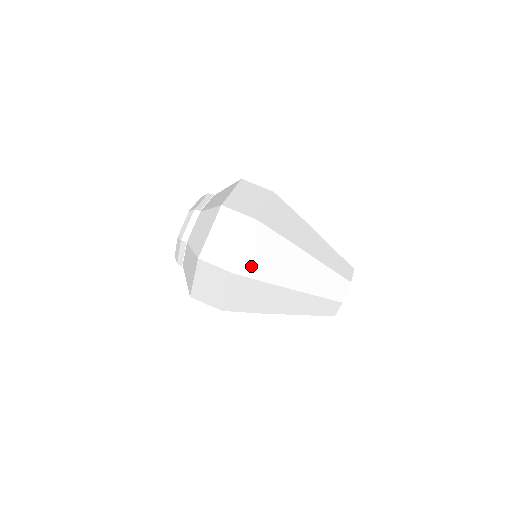
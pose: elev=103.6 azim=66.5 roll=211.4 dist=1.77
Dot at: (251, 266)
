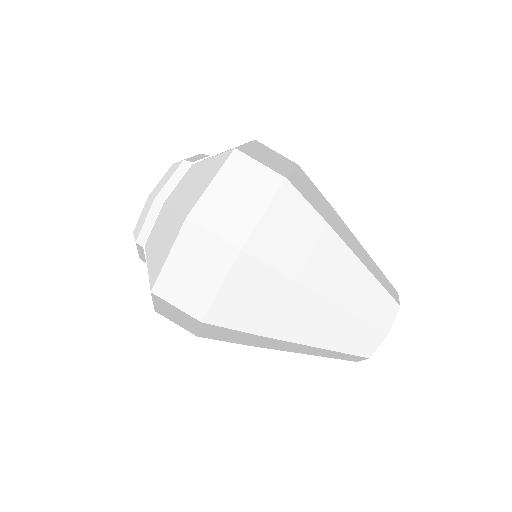
Dot at: (230, 313)
